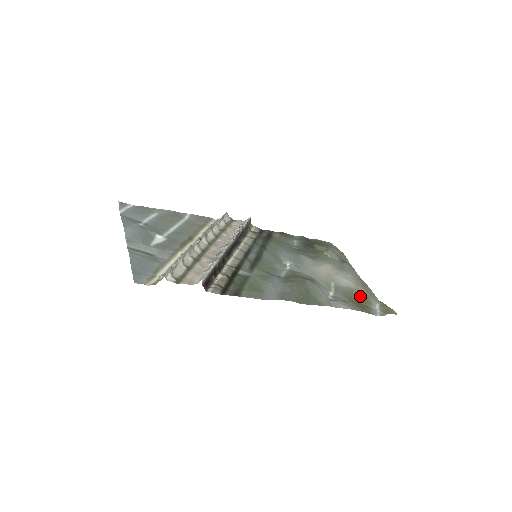
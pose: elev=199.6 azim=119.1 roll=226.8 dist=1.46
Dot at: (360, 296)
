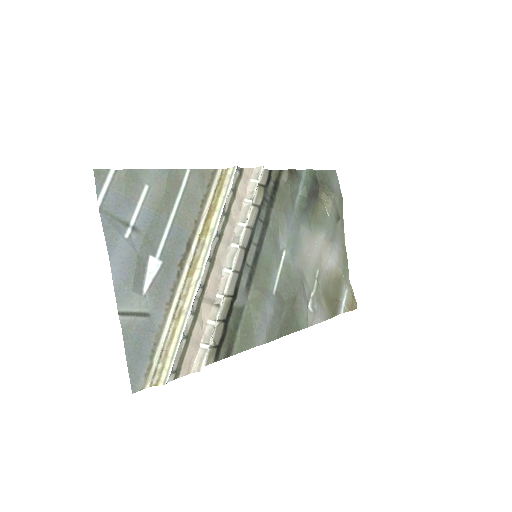
Dot at: (336, 285)
